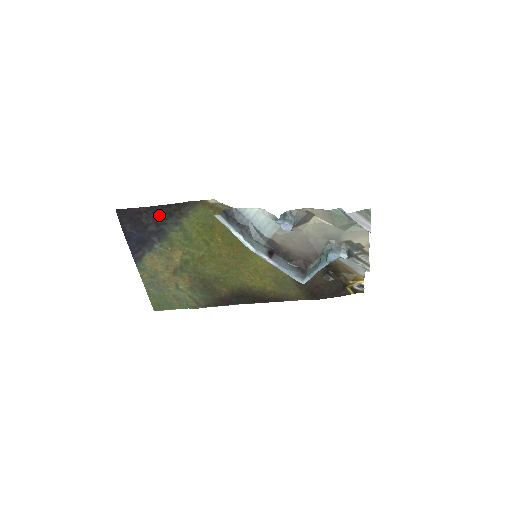
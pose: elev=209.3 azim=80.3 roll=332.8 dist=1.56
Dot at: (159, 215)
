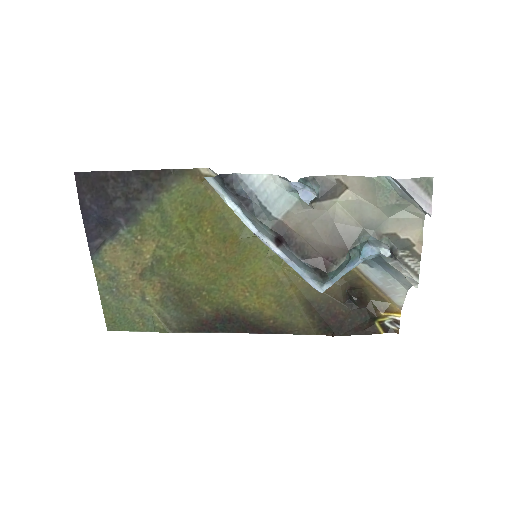
Dot at: (131, 185)
